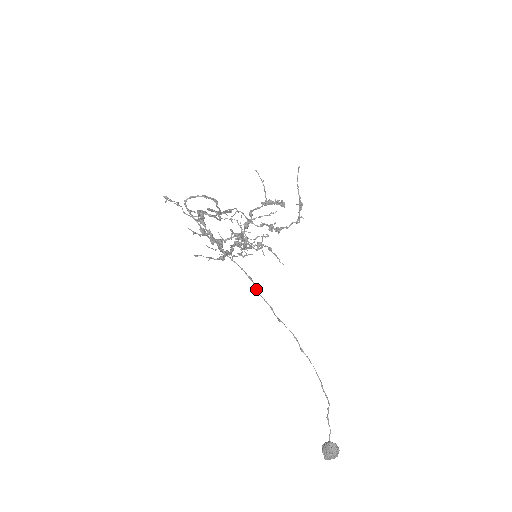
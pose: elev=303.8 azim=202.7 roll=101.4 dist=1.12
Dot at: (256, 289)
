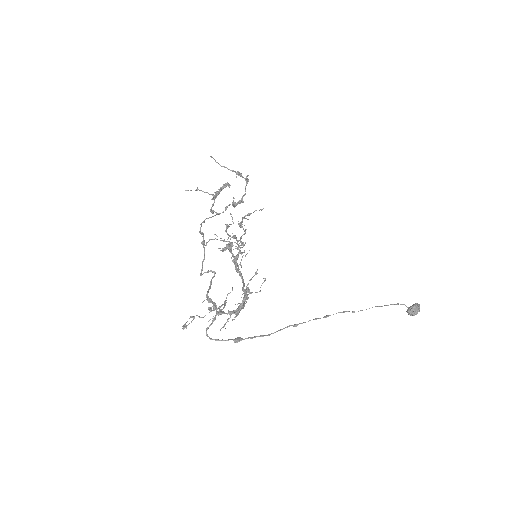
Dot at: occluded
